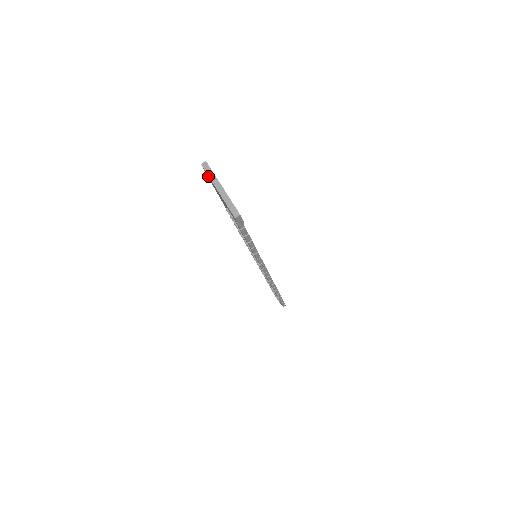
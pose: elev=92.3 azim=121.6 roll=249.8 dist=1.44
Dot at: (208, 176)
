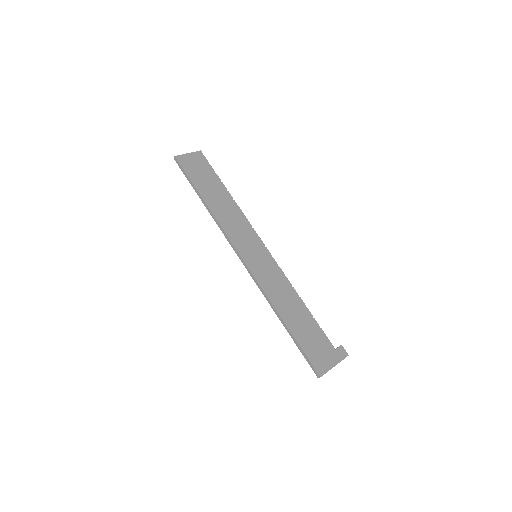
Dot at: (323, 372)
